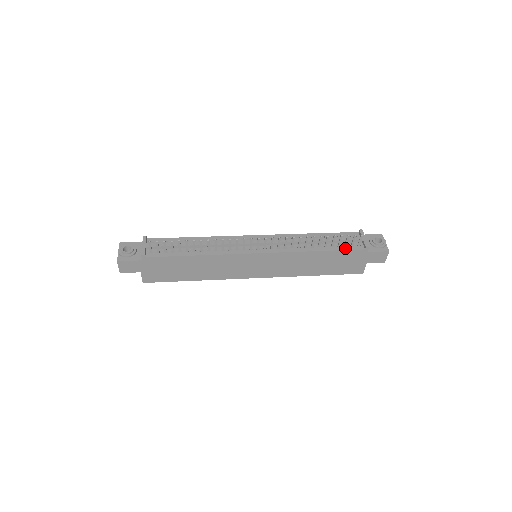
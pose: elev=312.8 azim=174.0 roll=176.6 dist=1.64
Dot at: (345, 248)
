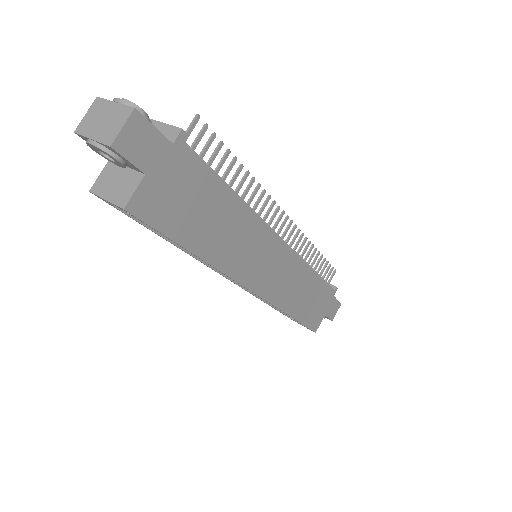
Dot at: (325, 281)
